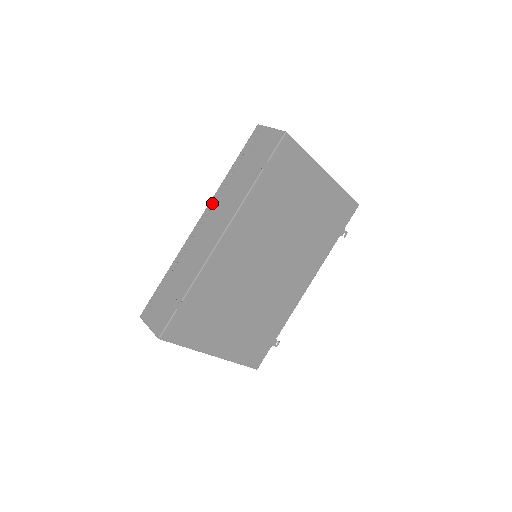
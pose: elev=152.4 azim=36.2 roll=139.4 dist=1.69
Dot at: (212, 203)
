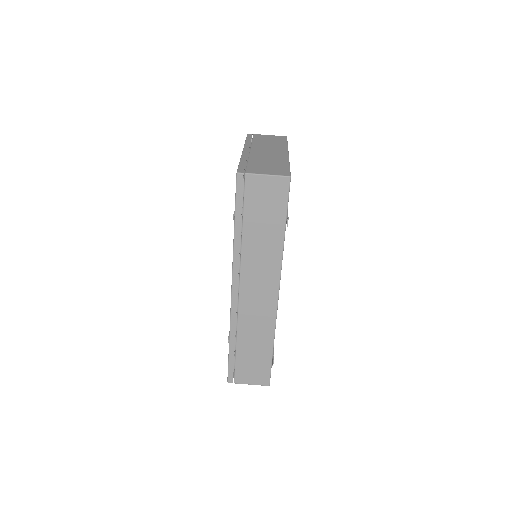
Dot at: (237, 271)
